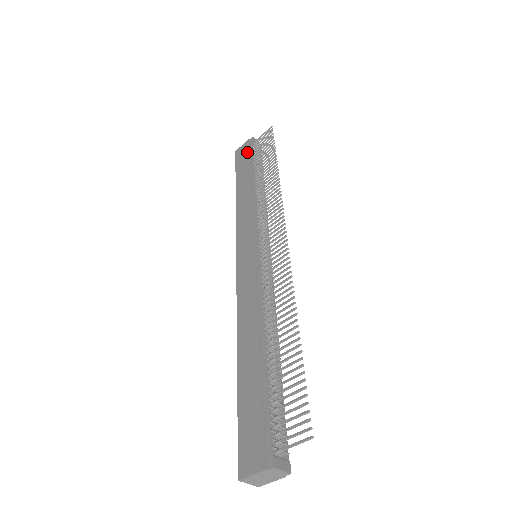
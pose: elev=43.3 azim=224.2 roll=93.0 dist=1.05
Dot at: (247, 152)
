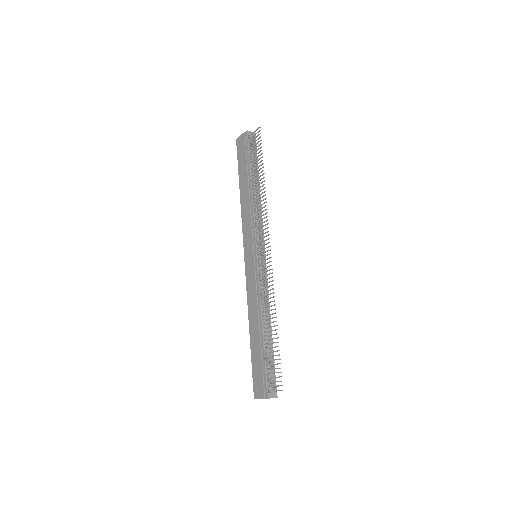
Dot at: (244, 148)
